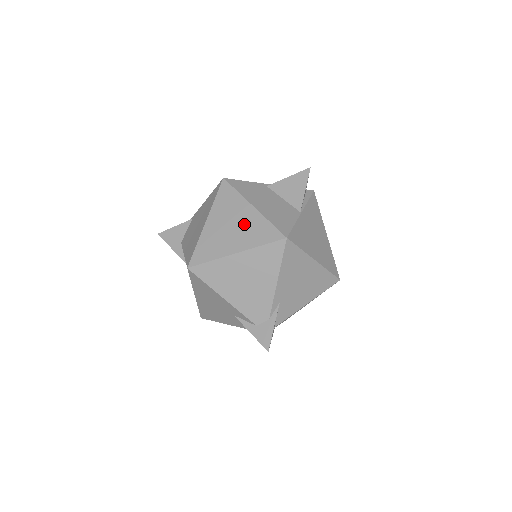
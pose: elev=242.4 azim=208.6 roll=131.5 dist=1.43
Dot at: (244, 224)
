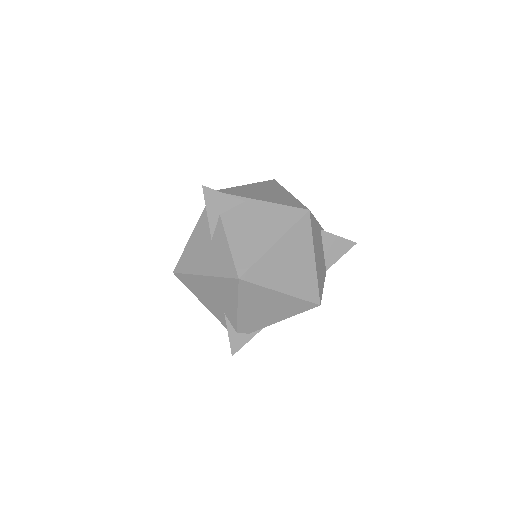
Dot at: (301, 270)
